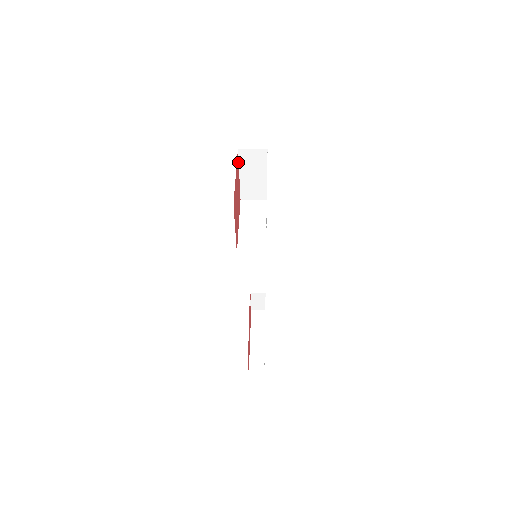
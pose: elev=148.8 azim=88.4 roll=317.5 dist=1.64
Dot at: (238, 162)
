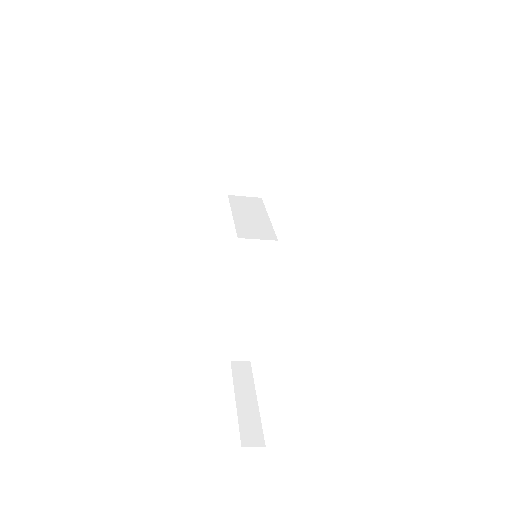
Dot at: occluded
